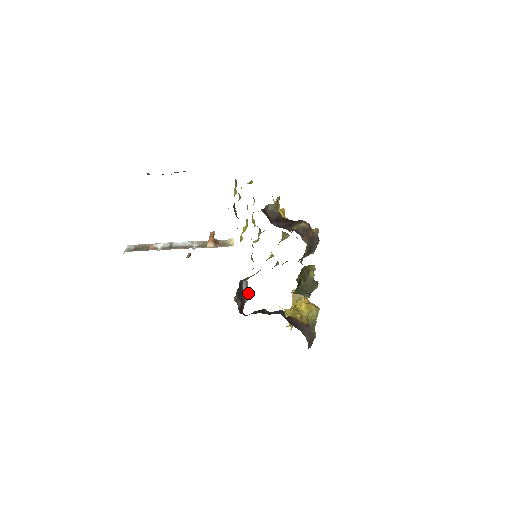
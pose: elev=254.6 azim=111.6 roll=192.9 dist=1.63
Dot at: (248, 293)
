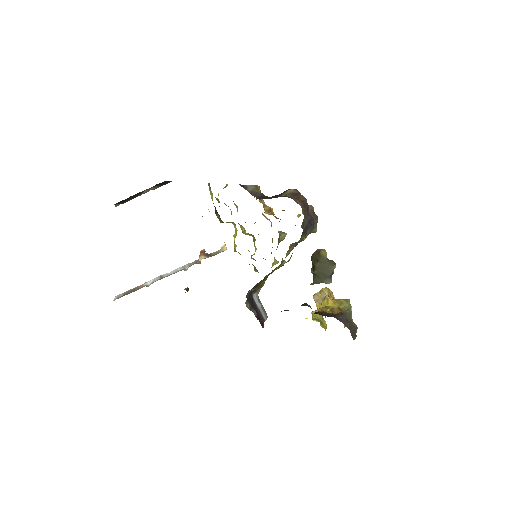
Dot at: (265, 312)
